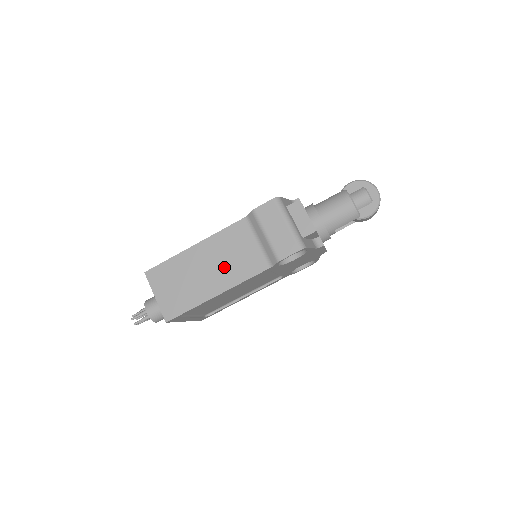
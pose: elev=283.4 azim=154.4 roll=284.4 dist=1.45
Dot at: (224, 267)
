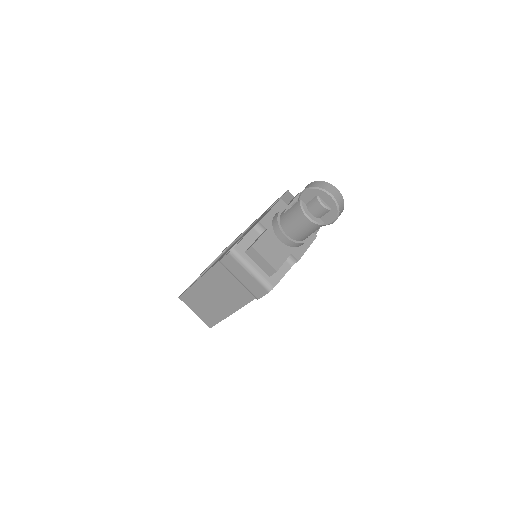
Dot at: (225, 296)
